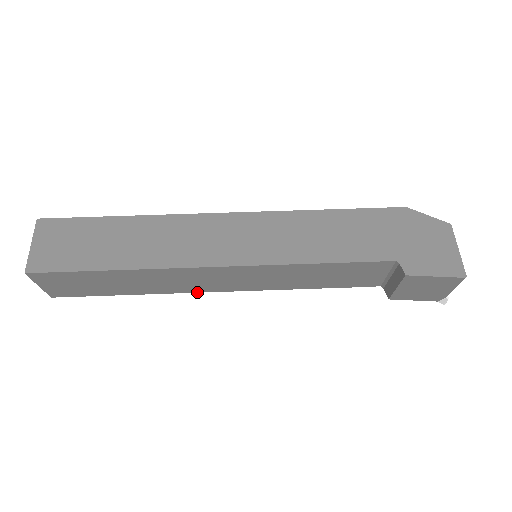
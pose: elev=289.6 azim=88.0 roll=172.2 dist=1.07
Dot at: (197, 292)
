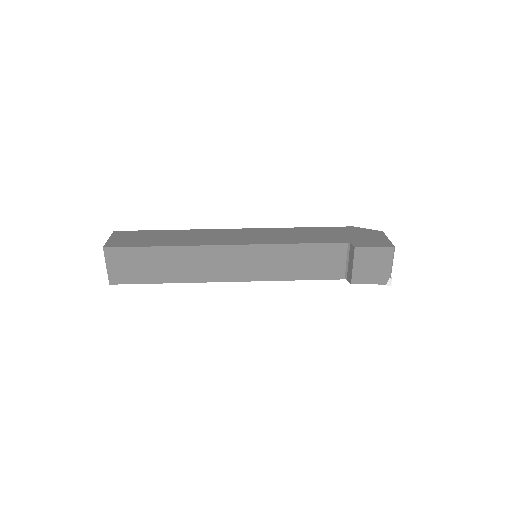
Dot at: occluded
